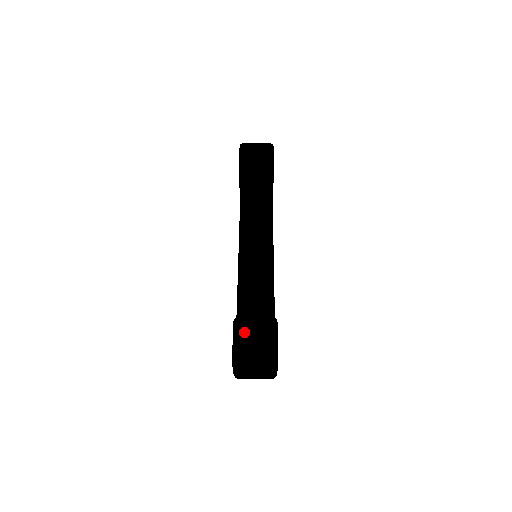
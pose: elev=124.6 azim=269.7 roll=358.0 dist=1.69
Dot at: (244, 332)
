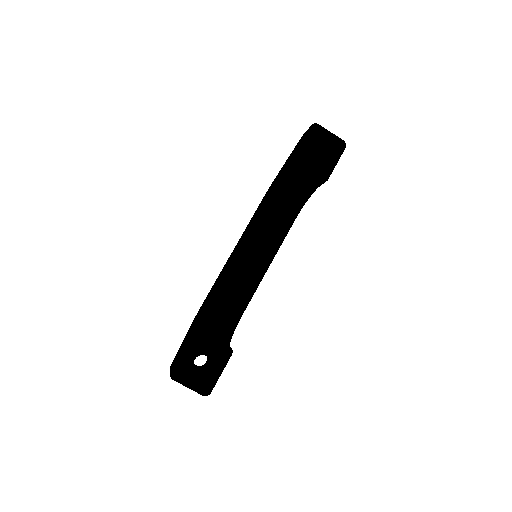
Dot at: occluded
